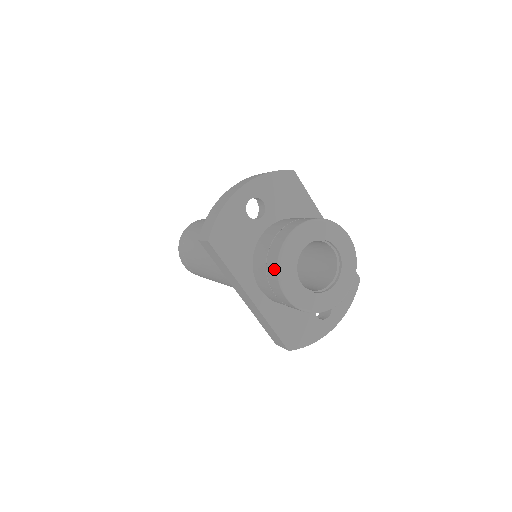
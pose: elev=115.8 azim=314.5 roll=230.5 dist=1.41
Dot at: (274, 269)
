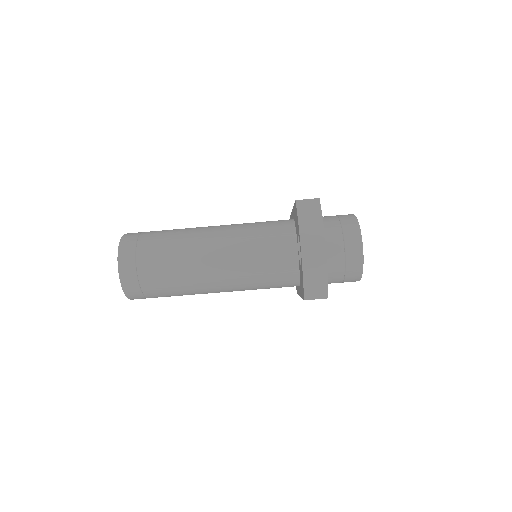
Dot at: (357, 276)
